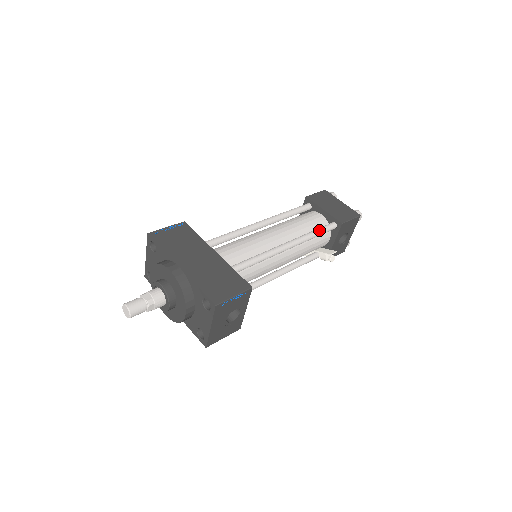
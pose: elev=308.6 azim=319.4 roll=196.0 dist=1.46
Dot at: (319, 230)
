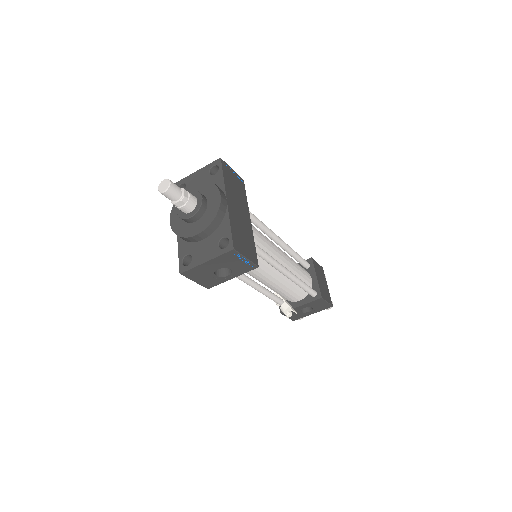
Dot at: (307, 285)
